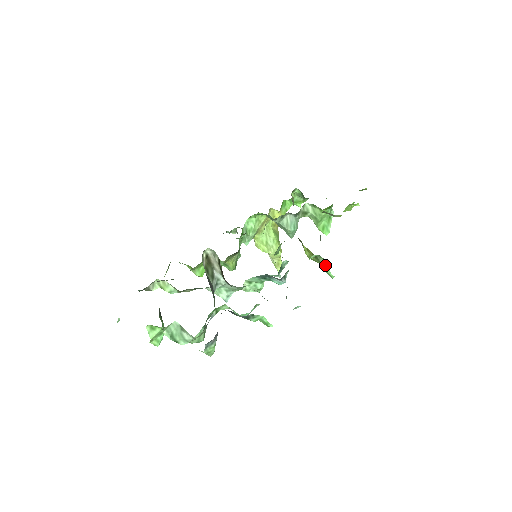
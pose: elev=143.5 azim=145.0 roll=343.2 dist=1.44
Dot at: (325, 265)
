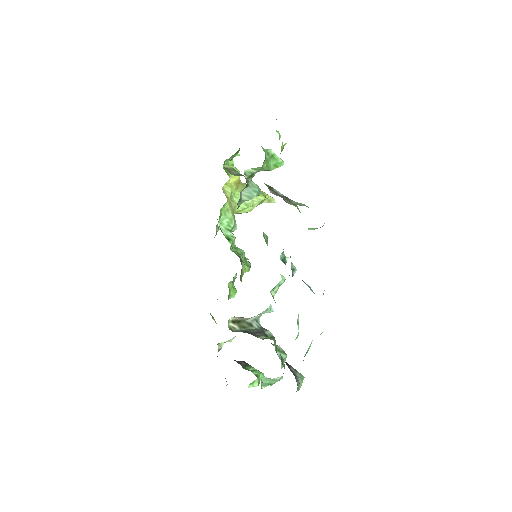
Dot at: (311, 229)
